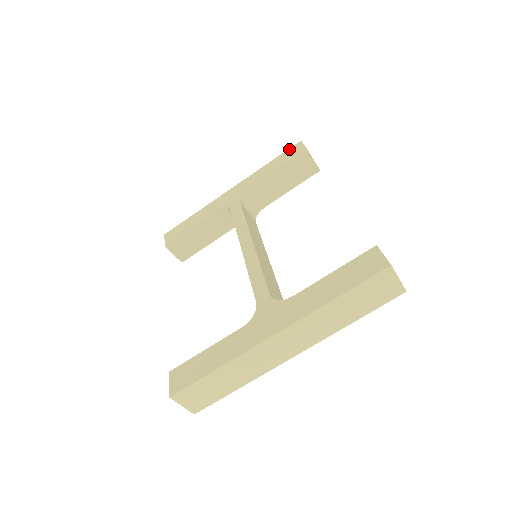
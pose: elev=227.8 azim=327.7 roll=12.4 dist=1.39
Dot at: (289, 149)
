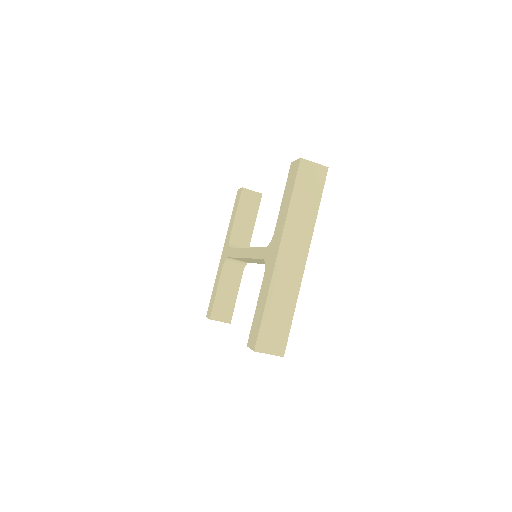
Dot at: (235, 200)
